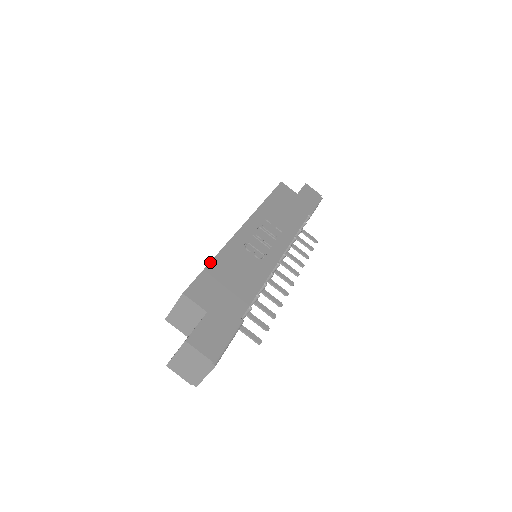
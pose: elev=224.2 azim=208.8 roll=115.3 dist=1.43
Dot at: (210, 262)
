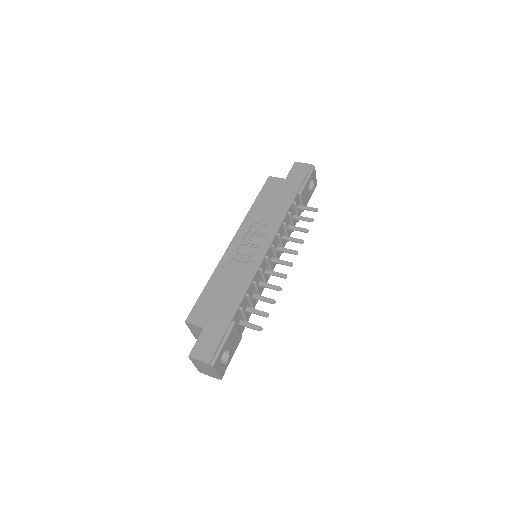
Dot at: (205, 287)
